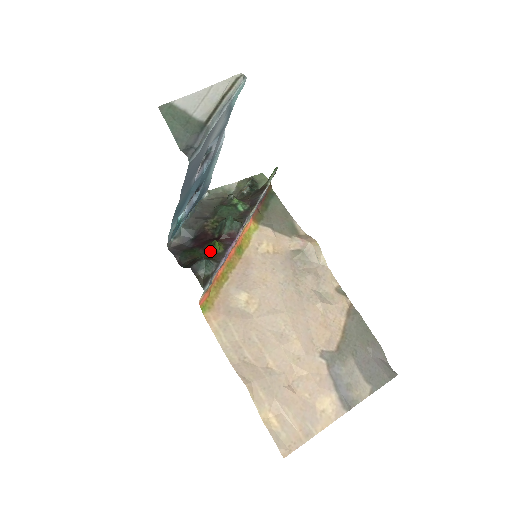
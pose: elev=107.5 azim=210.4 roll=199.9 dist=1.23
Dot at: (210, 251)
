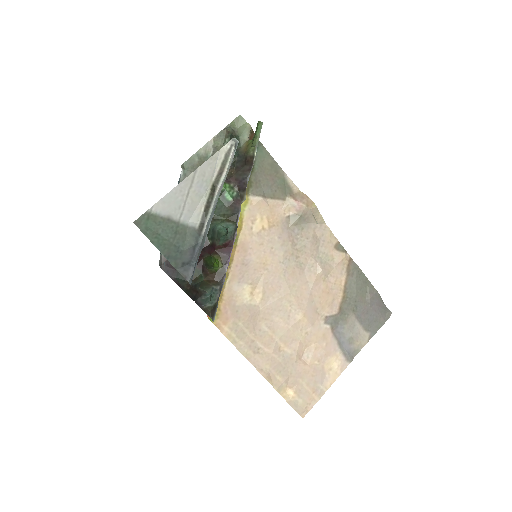
Dot at: (209, 270)
